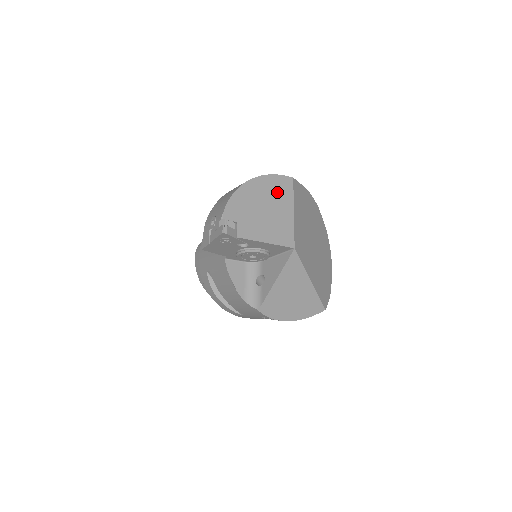
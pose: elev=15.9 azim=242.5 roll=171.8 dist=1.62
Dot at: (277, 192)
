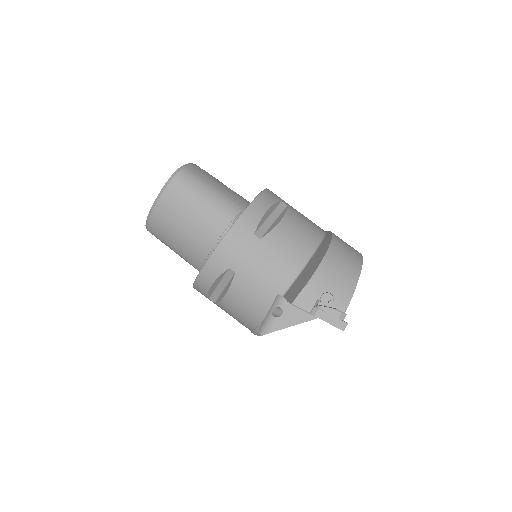
Dot at: occluded
